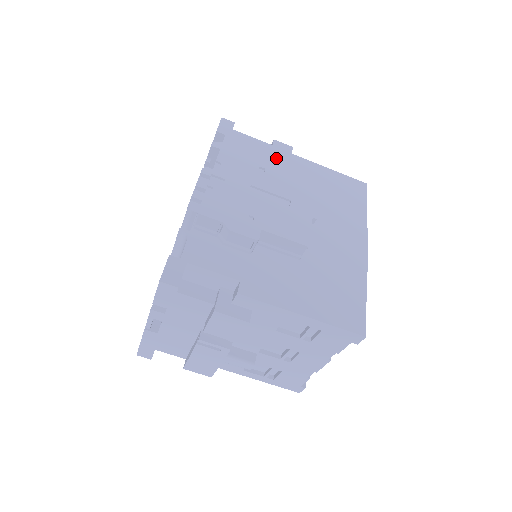
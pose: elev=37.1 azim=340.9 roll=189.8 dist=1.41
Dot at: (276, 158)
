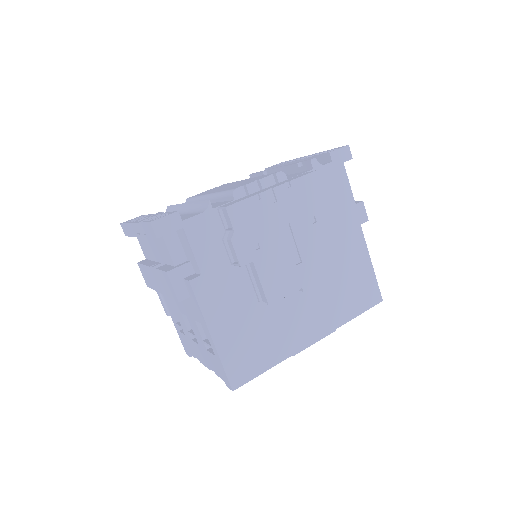
Dot at: occluded
